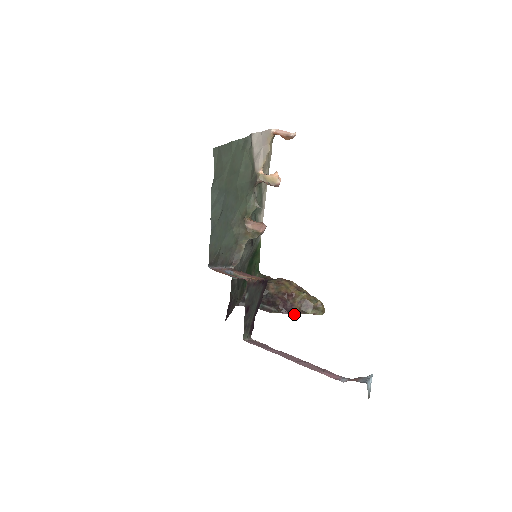
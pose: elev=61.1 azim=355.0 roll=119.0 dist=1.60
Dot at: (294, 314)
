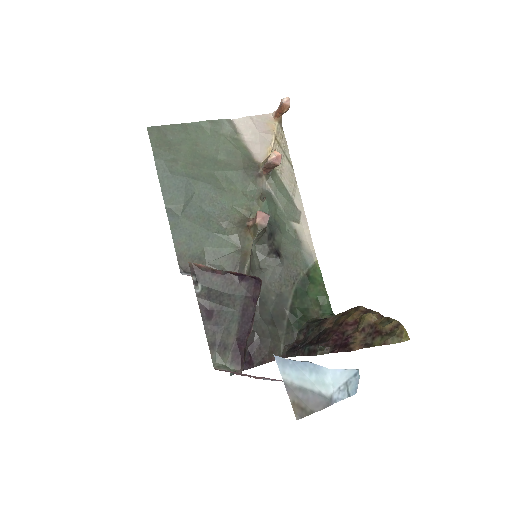
Dot at: (347, 348)
